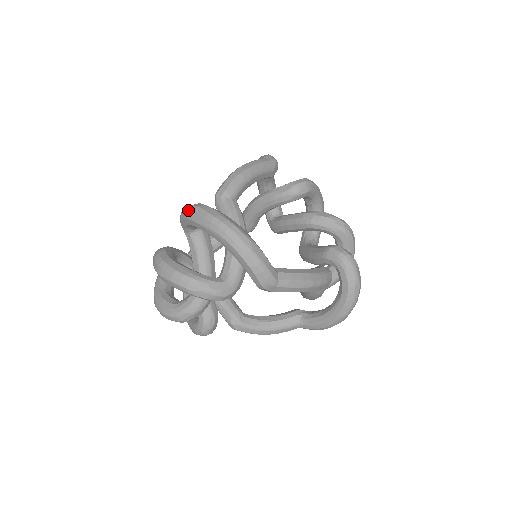
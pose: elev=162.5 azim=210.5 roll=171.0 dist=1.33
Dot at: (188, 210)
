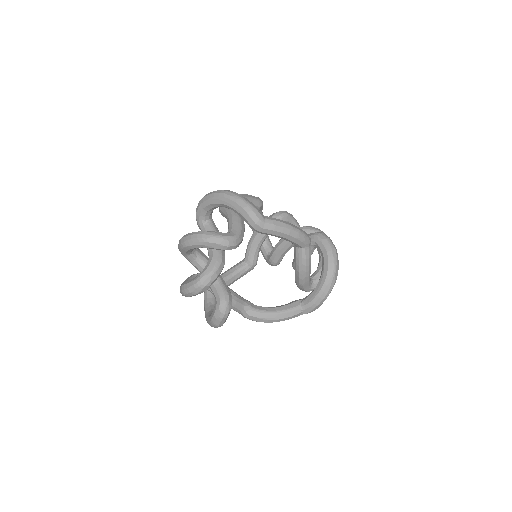
Dot at: (200, 200)
